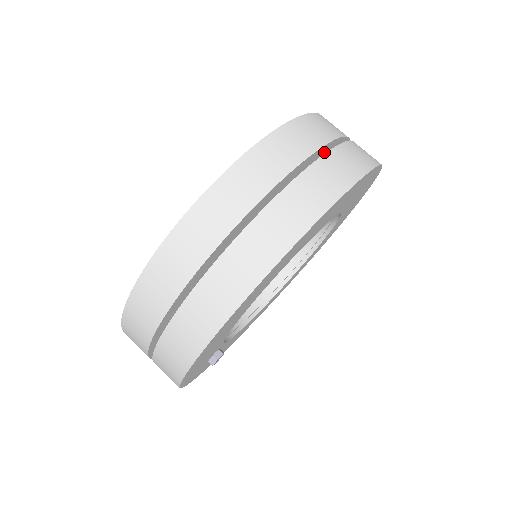
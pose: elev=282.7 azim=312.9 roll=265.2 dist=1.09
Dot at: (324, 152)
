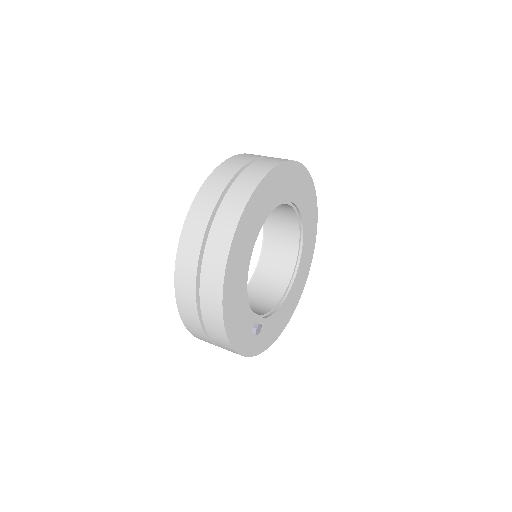
Dot at: occluded
